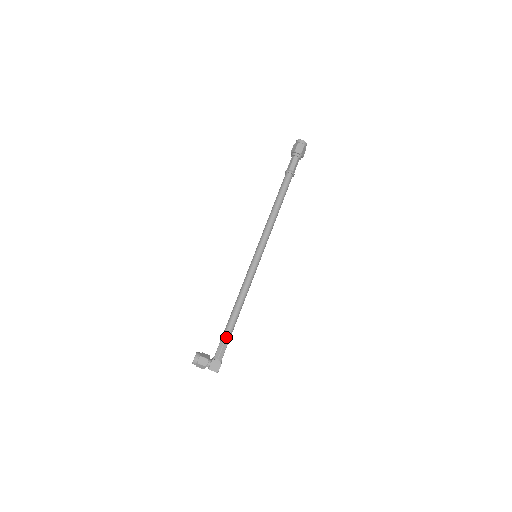
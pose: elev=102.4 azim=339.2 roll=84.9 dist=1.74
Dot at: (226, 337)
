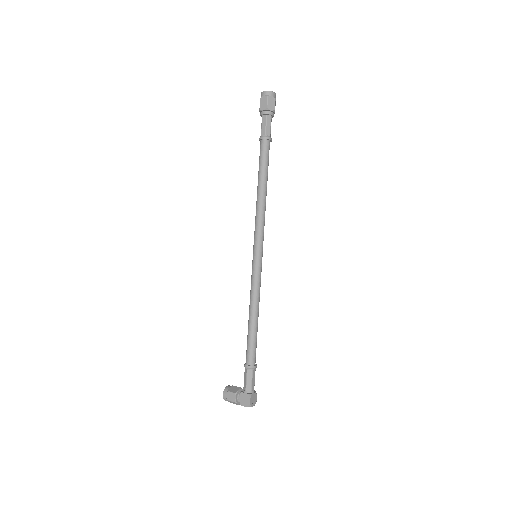
Dot at: (248, 363)
